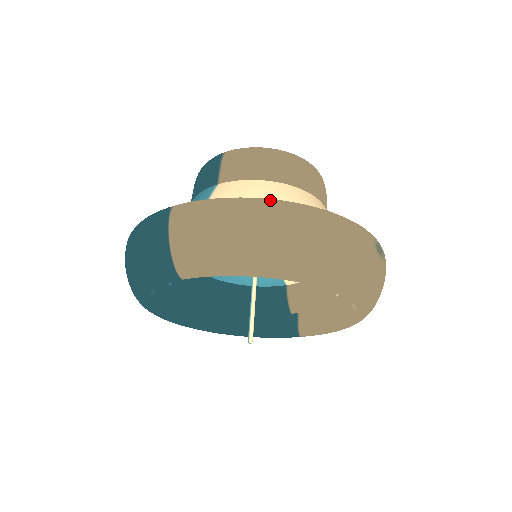
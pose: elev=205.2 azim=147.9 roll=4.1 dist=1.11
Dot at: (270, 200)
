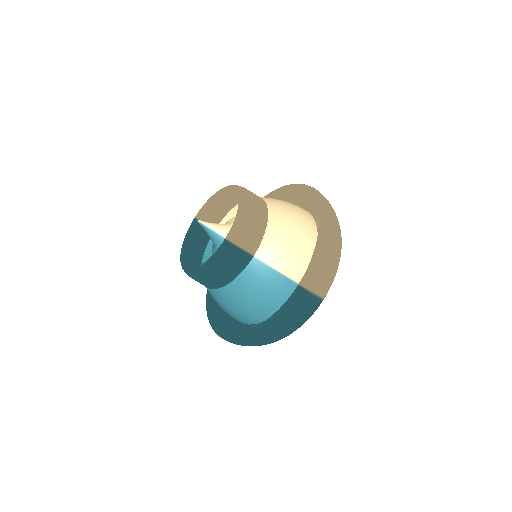
Dot at: (325, 229)
